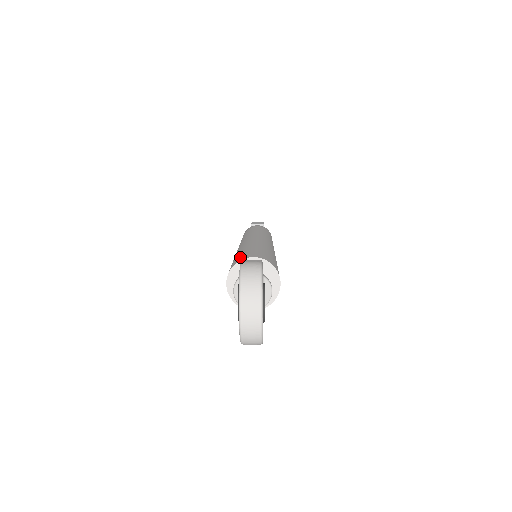
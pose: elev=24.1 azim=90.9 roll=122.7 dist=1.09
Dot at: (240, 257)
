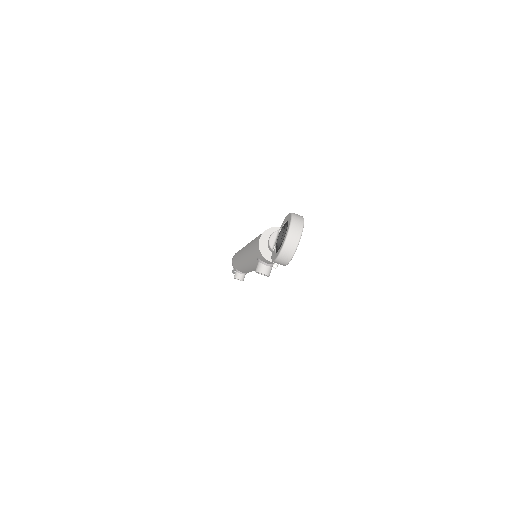
Dot at: occluded
